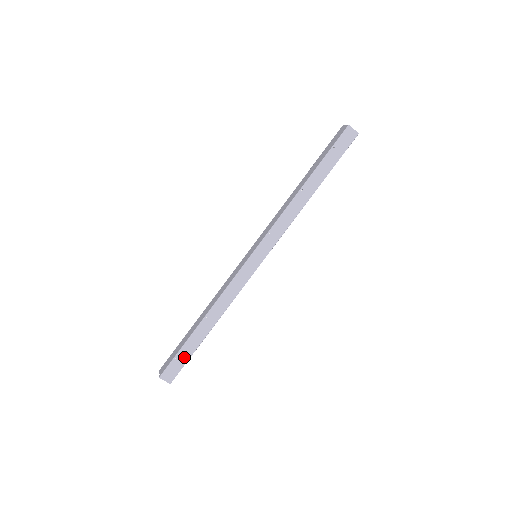
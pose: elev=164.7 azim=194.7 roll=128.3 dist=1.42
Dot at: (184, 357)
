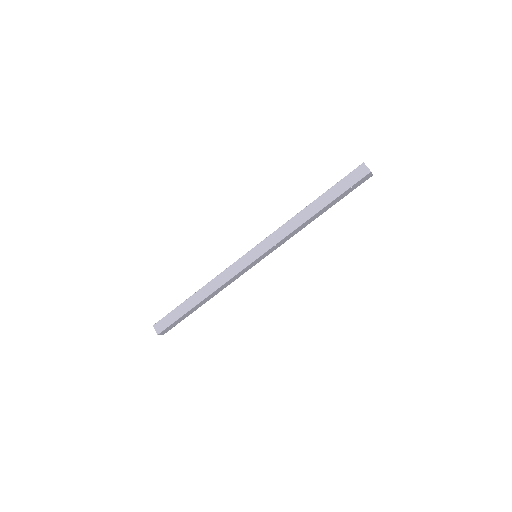
Dot at: (180, 320)
